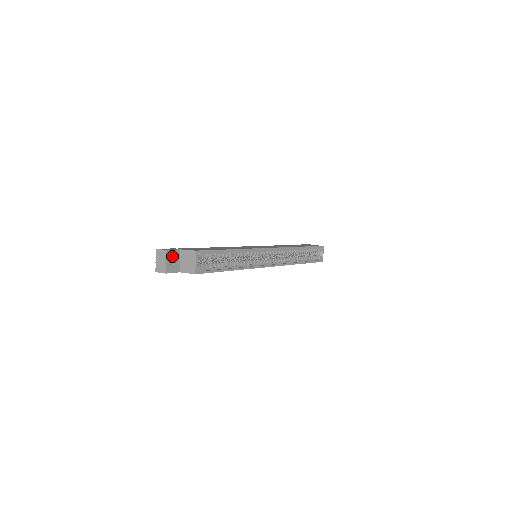
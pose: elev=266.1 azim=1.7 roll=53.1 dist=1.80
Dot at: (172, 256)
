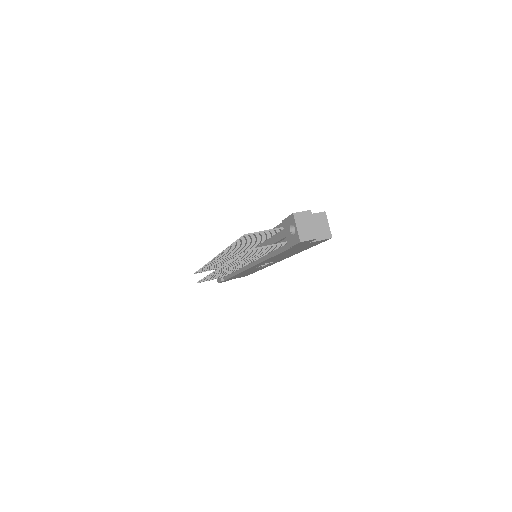
Dot at: occluded
